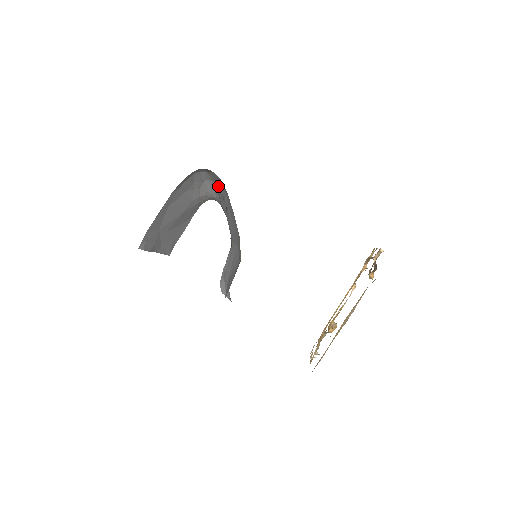
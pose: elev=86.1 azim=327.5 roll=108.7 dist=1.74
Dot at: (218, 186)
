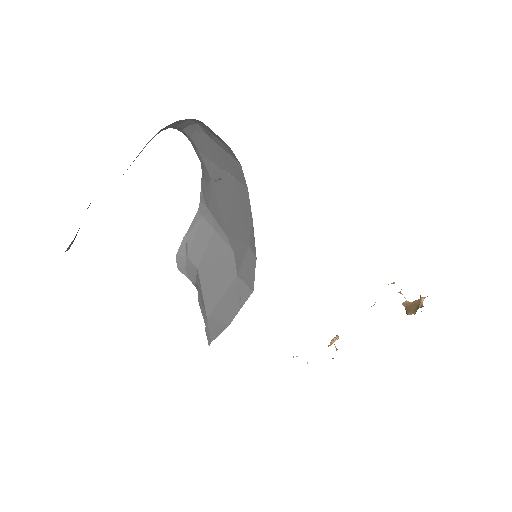
Dot at: (214, 144)
